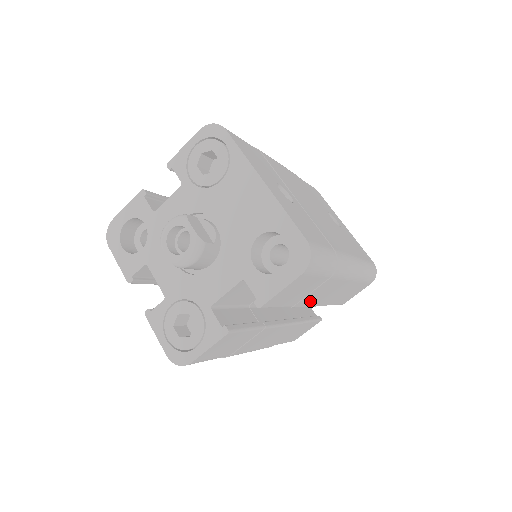
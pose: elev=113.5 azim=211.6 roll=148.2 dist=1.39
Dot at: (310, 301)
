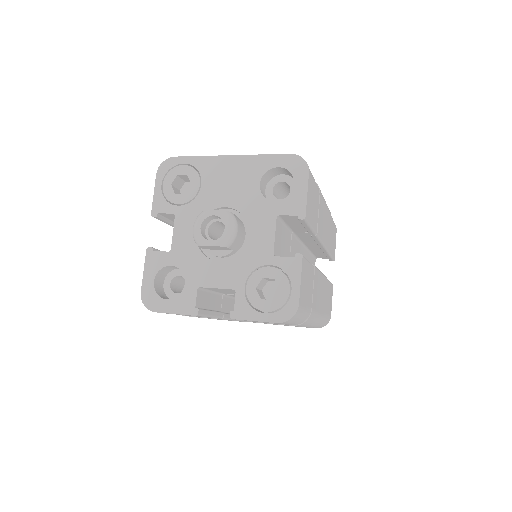
Dot at: (321, 232)
